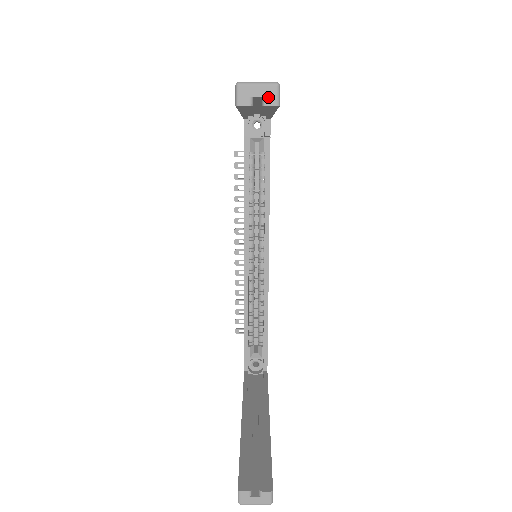
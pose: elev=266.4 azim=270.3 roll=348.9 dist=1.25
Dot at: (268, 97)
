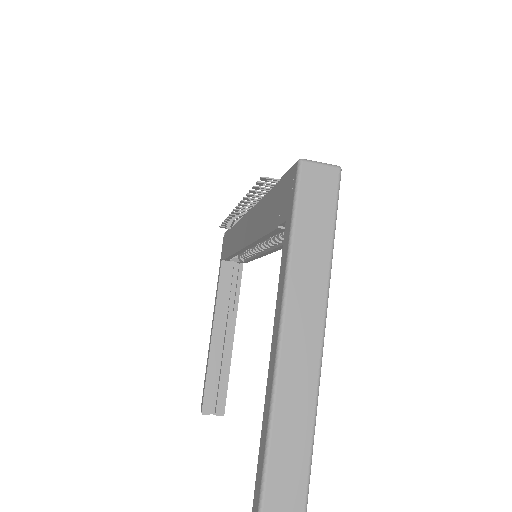
Dot at: out of frame
